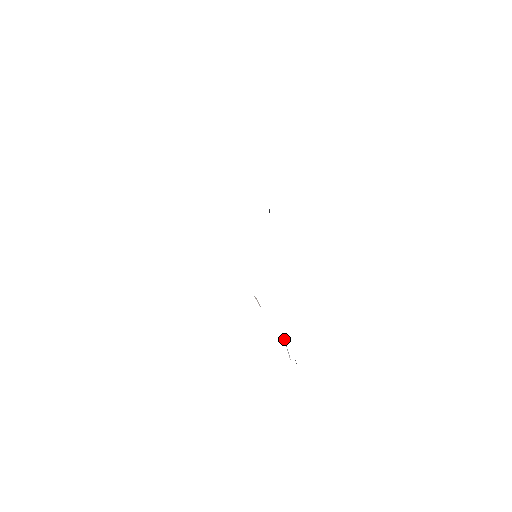
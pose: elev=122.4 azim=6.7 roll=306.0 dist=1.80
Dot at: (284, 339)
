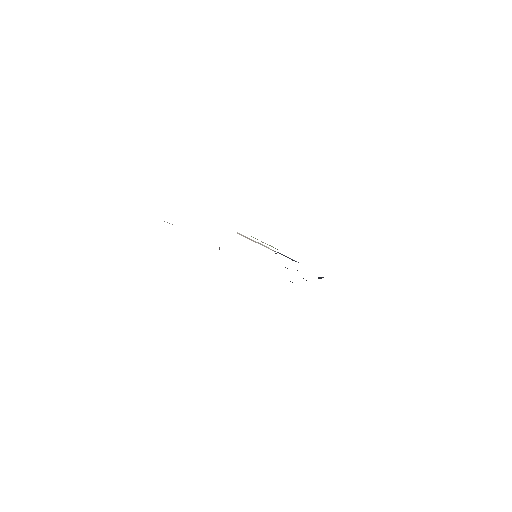
Dot at: occluded
